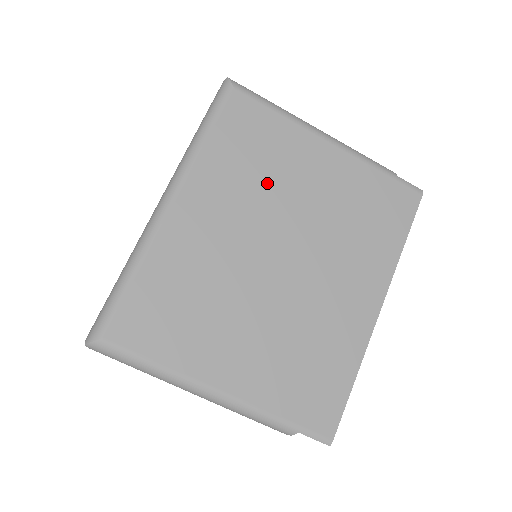
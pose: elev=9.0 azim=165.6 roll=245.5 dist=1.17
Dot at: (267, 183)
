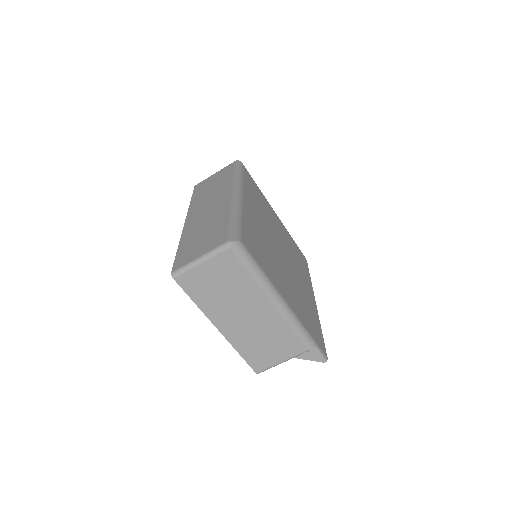
Dot at: (266, 215)
